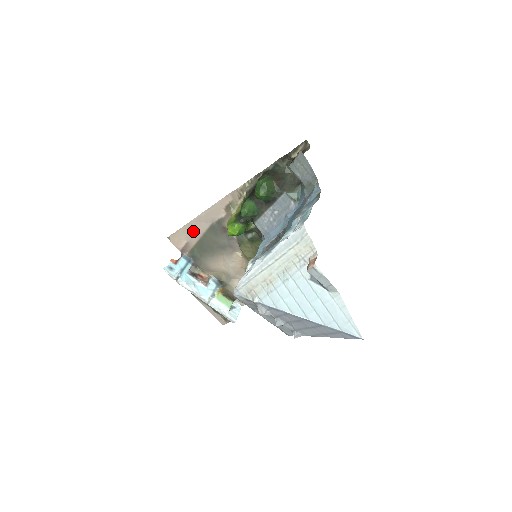
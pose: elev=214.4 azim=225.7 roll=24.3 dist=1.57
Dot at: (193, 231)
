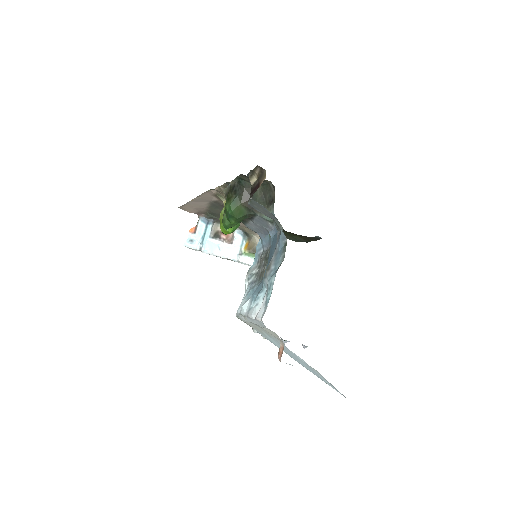
Dot at: (197, 206)
